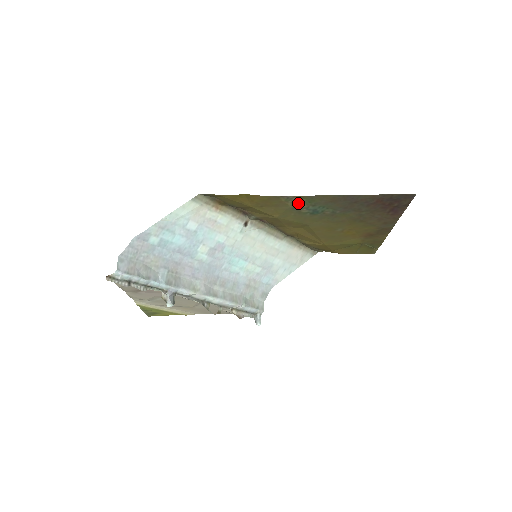
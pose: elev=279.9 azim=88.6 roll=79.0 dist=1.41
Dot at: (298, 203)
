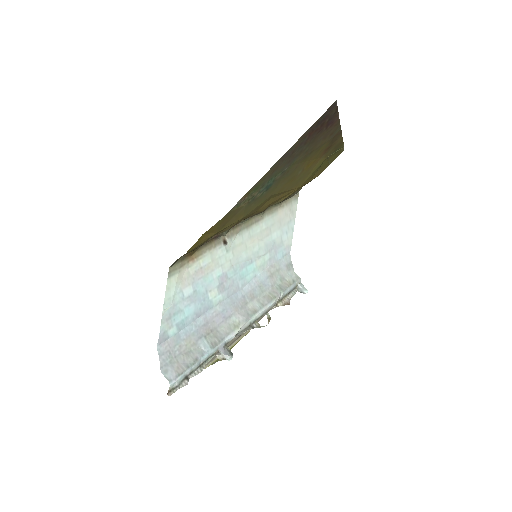
Dot at: (249, 198)
